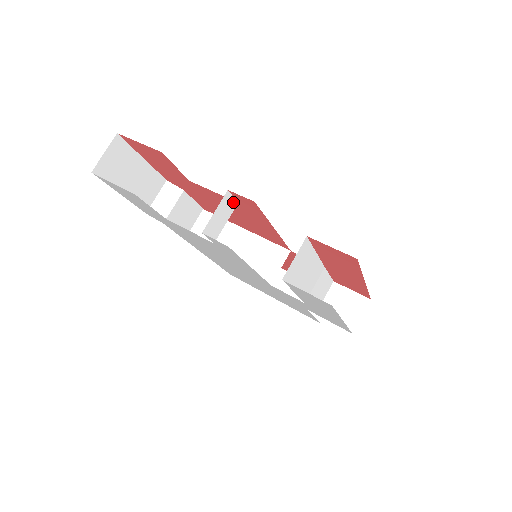
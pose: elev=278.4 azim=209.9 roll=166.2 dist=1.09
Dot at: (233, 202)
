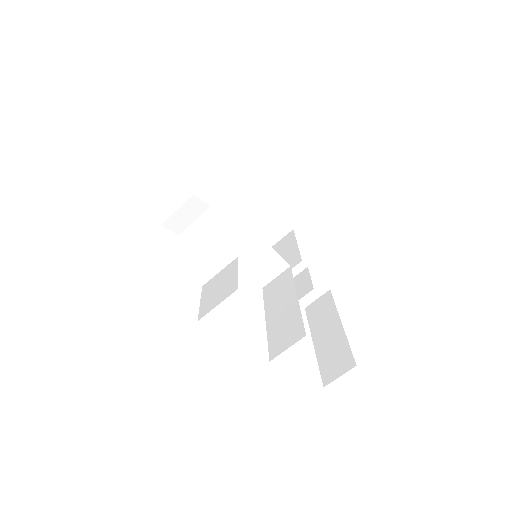
Dot at: occluded
